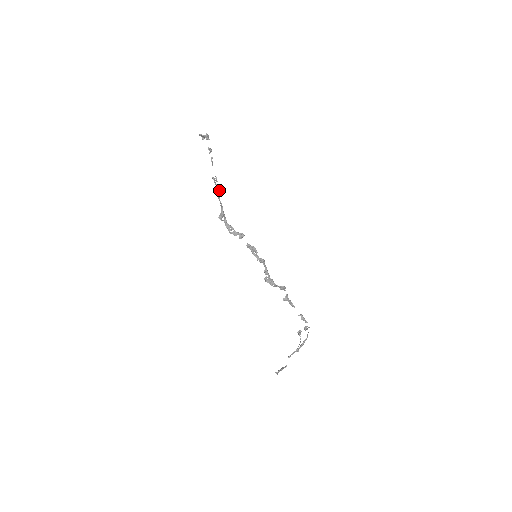
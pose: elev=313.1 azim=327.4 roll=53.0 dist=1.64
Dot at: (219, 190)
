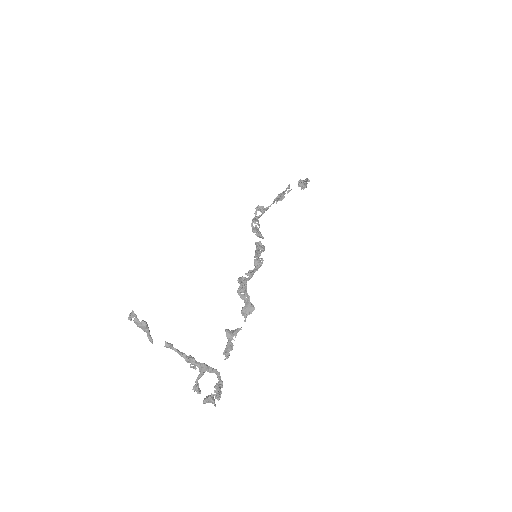
Dot at: (281, 199)
